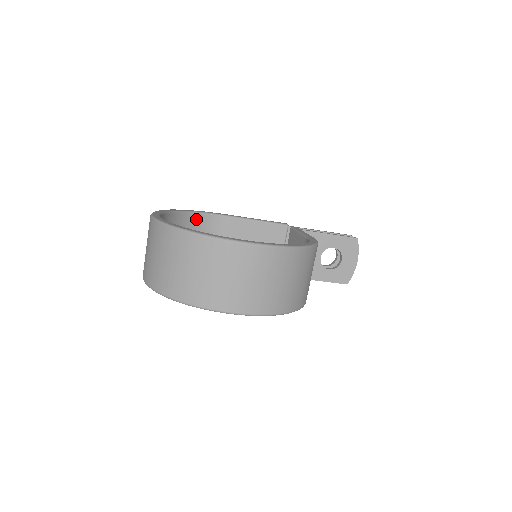
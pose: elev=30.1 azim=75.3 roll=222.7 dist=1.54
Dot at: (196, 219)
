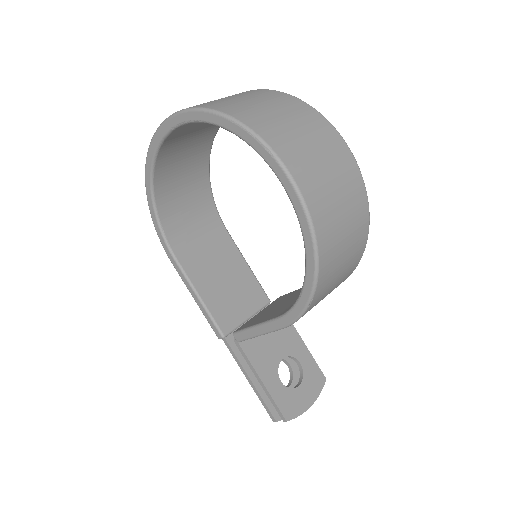
Dot at: (207, 199)
